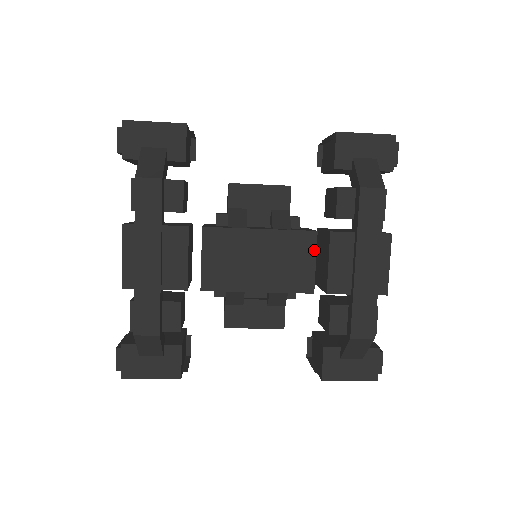
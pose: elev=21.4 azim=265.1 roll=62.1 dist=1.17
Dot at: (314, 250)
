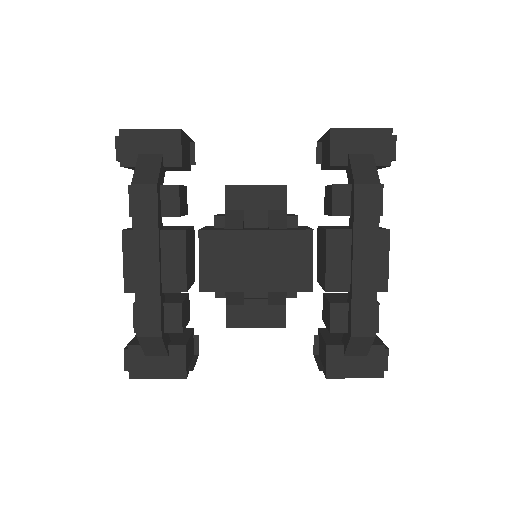
Dot at: (311, 249)
